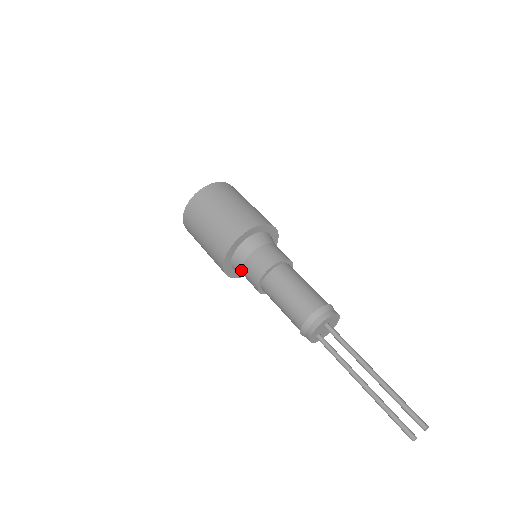
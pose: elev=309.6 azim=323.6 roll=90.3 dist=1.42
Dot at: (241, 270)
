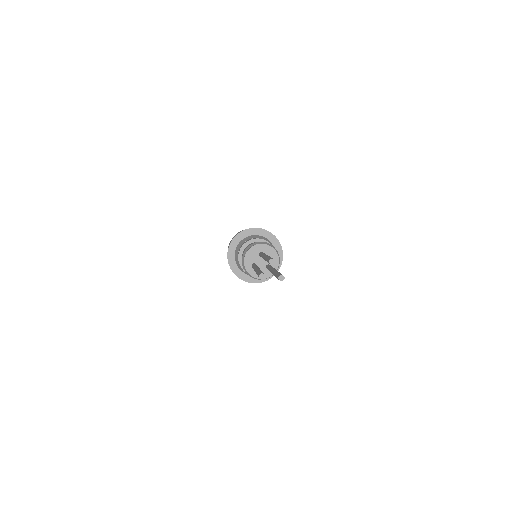
Dot at: occluded
